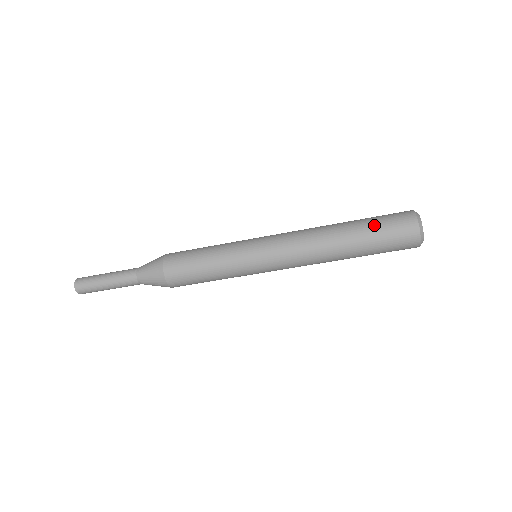
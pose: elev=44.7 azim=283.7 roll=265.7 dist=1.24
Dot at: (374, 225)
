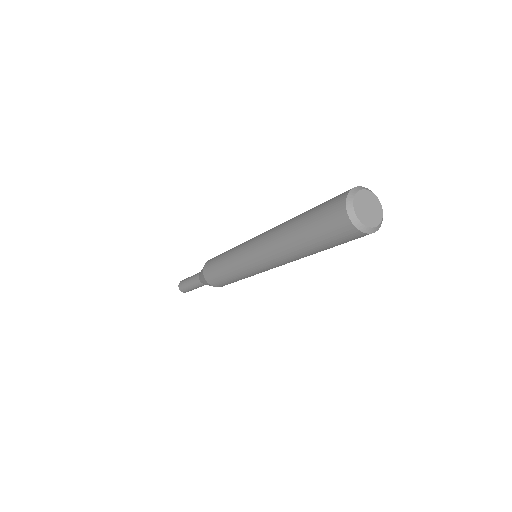
Dot at: (320, 240)
